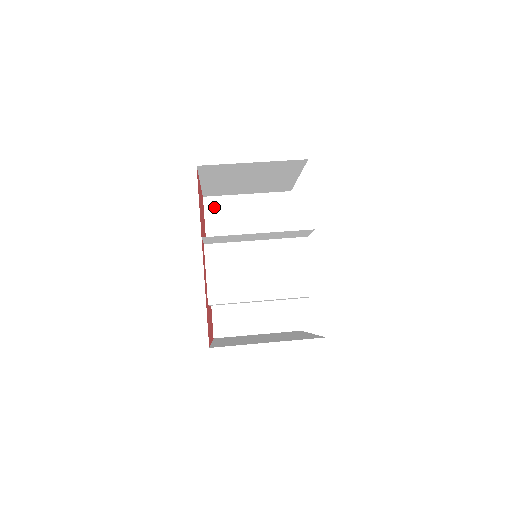
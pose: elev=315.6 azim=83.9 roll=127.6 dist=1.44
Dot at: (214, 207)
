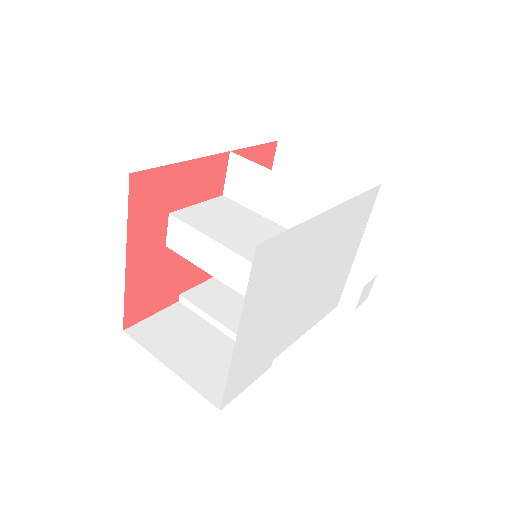
Dot at: occluded
